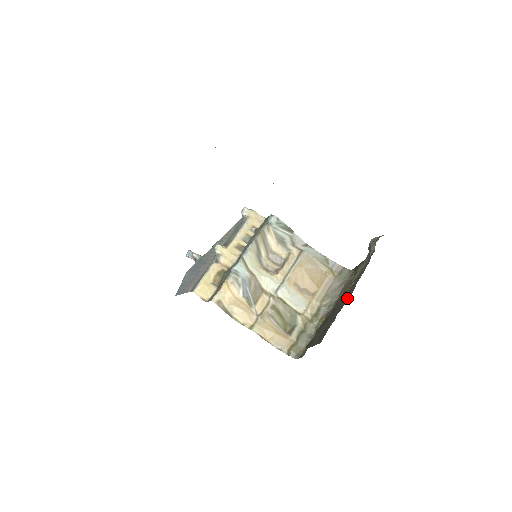
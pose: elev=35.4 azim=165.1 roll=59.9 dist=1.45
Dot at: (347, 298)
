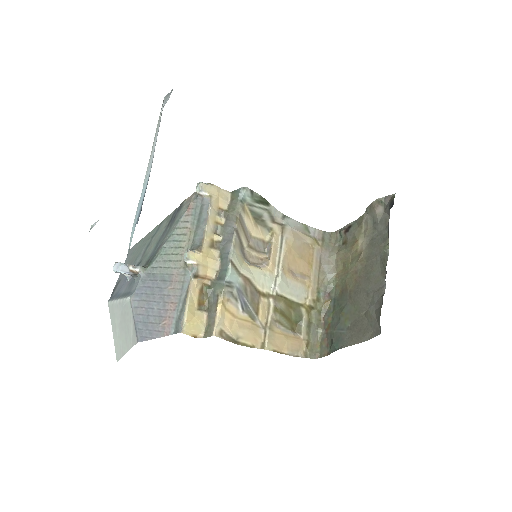
Dot at: (377, 279)
